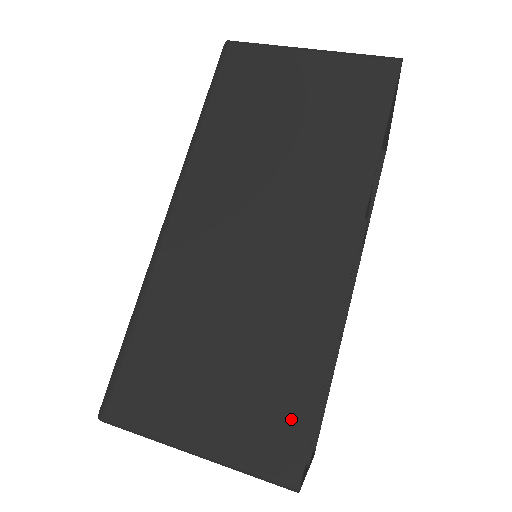
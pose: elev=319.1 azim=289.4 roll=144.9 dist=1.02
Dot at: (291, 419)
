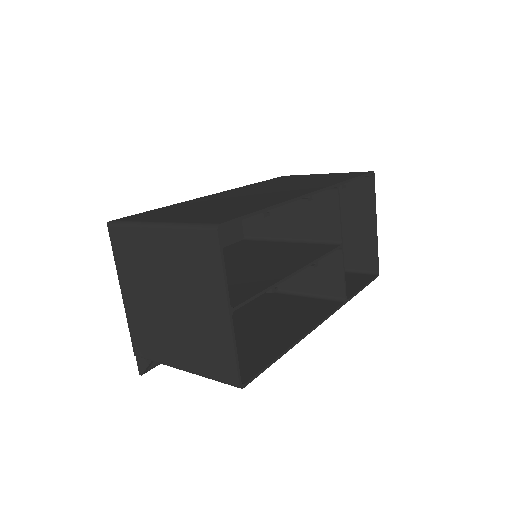
Dot at: (234, 214)
